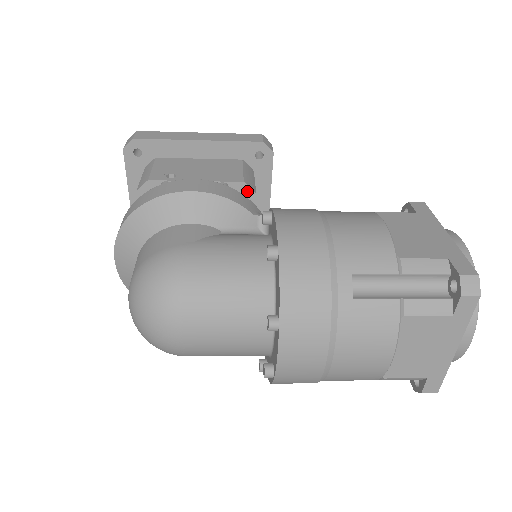
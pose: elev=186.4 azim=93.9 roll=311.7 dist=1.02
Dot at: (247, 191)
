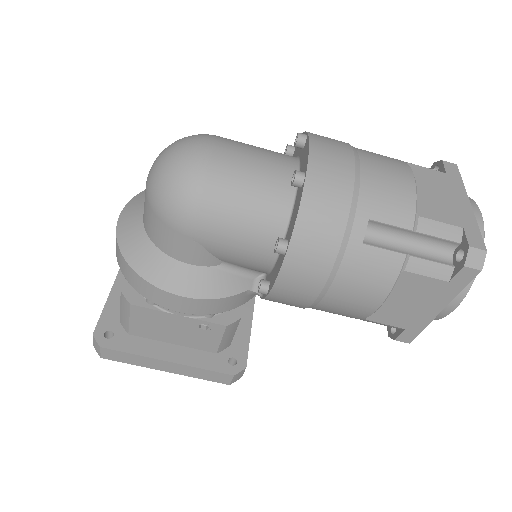
Dot at: occluded
